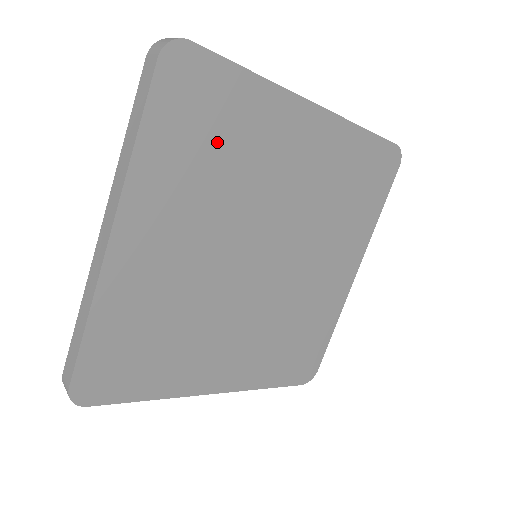
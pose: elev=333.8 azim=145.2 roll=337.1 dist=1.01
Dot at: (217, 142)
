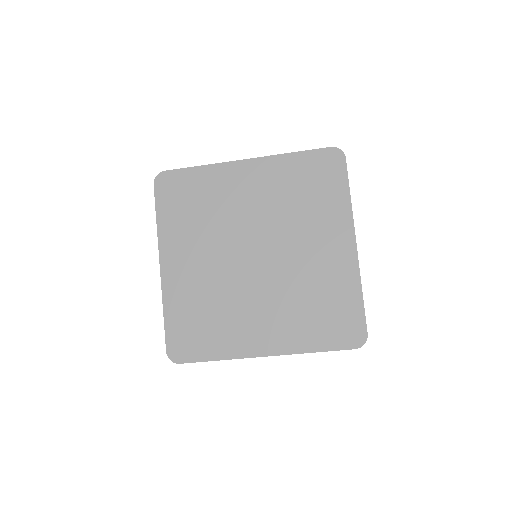
Dot at: (195, 204)
